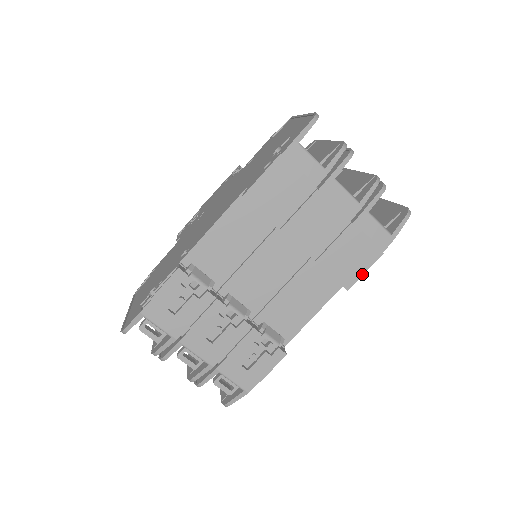
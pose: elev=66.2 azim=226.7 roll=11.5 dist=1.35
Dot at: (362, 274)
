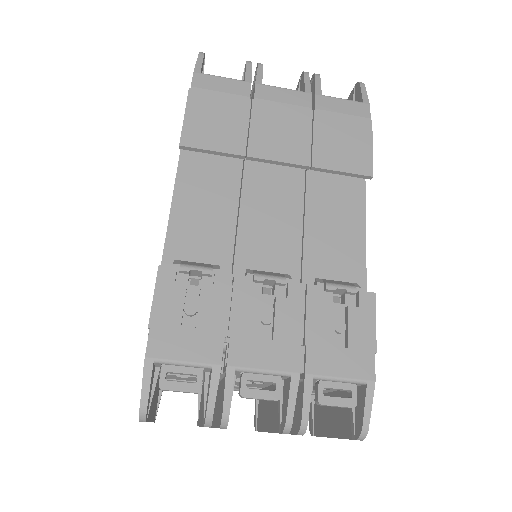
Dot at: (371, 152)
